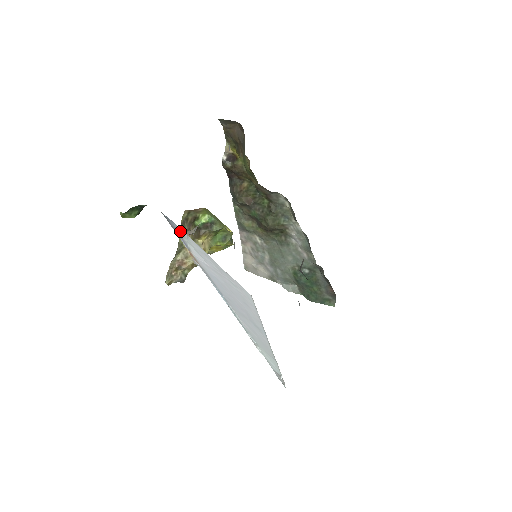
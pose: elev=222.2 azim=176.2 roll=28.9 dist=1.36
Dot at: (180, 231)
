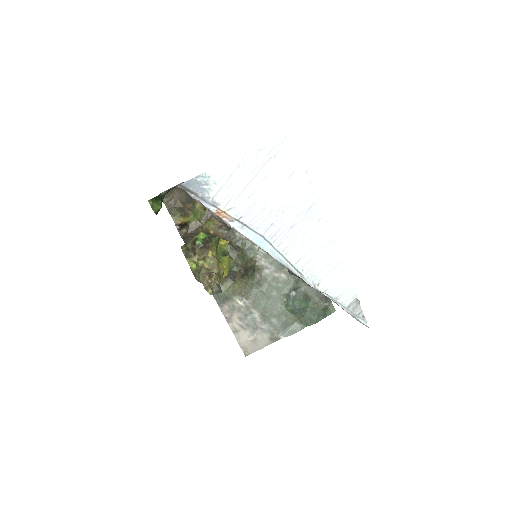
Dot at: (205, 182)
